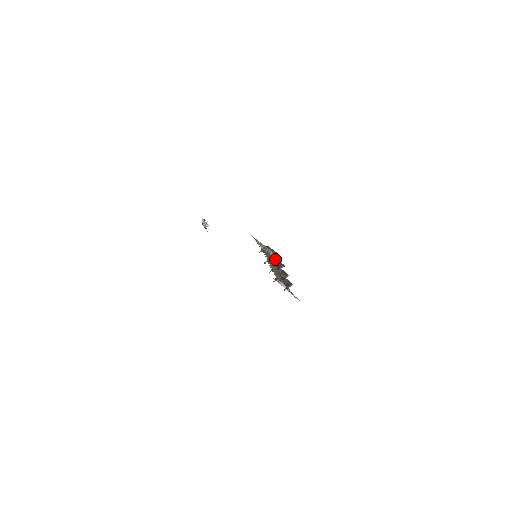
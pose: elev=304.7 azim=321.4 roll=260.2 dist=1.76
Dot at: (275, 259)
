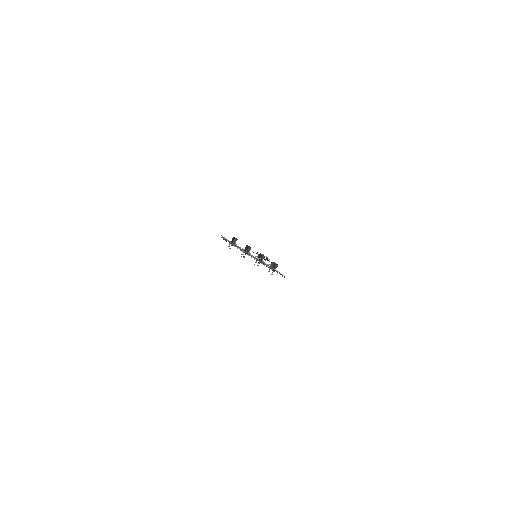
Dot at: (246, 246)
